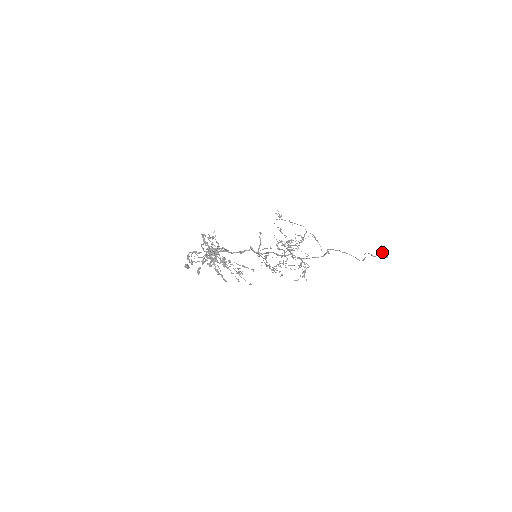
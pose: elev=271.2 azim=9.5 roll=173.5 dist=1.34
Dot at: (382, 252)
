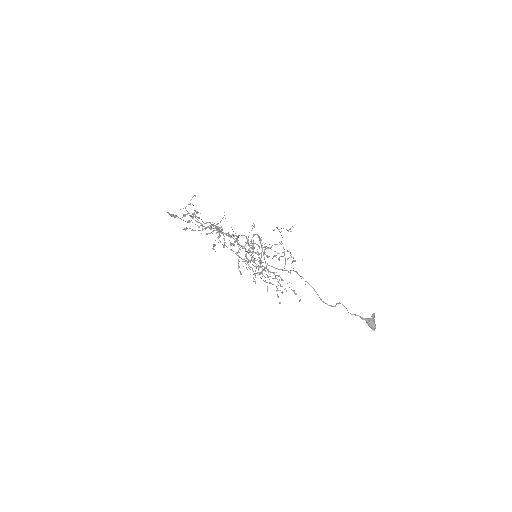
Dot at: (367, 318)
